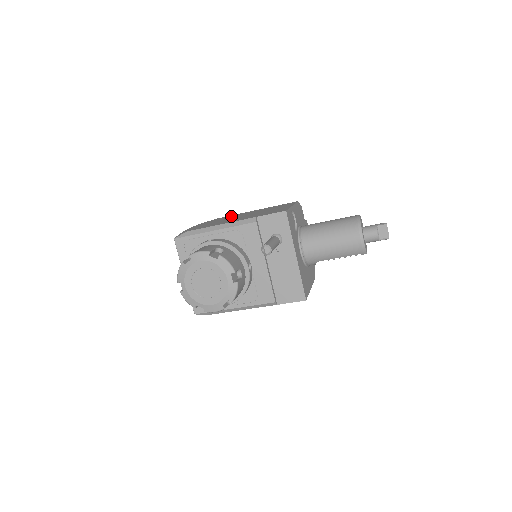
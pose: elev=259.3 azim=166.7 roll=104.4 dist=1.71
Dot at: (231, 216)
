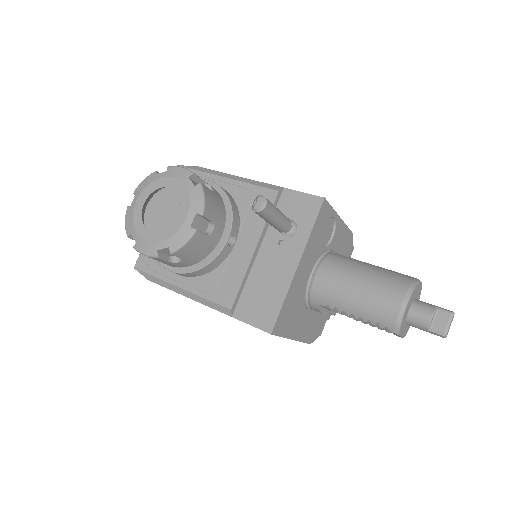
Dot at: occluded
